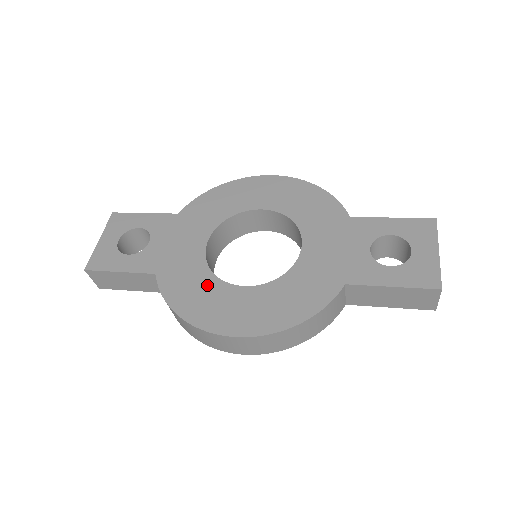
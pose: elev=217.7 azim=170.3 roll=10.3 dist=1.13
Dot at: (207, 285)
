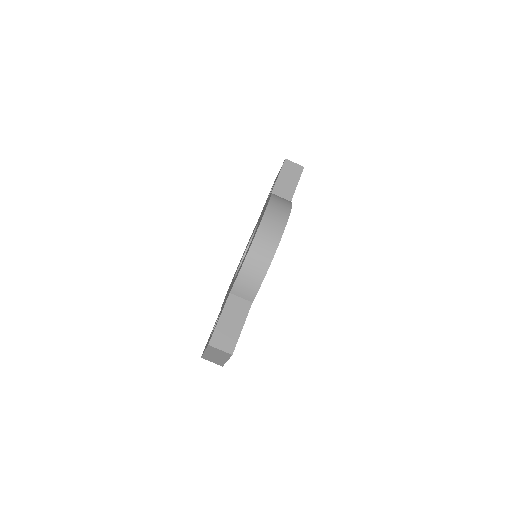
Dot at: (244, 257)
